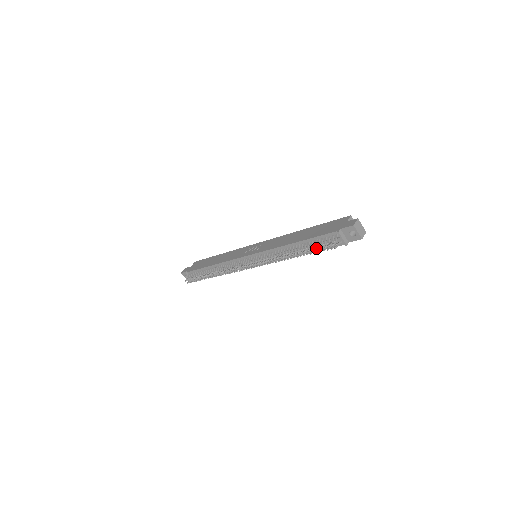
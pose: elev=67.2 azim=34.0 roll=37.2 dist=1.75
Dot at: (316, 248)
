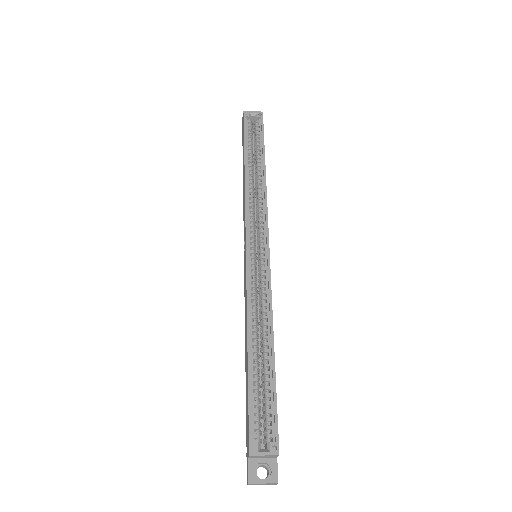
Dot at: occluded
